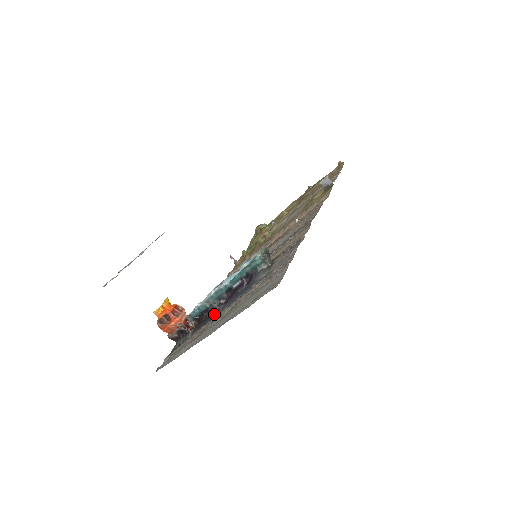
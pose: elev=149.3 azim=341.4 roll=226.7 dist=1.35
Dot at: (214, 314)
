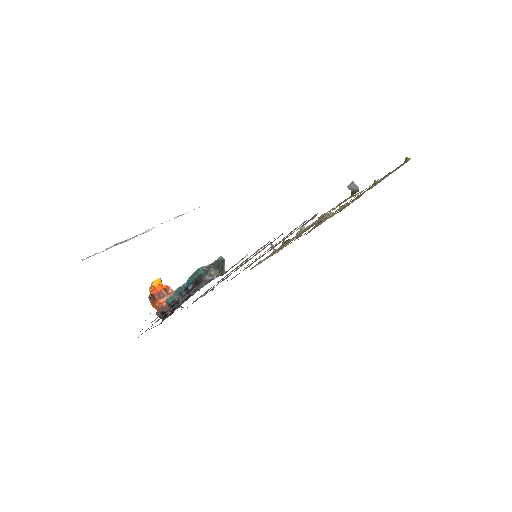
Dot at: (176, 308)
